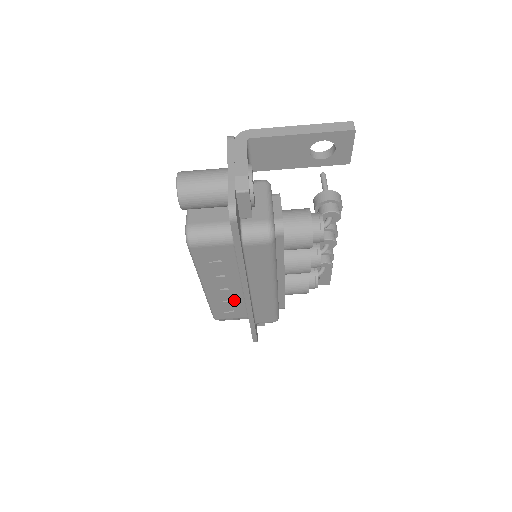
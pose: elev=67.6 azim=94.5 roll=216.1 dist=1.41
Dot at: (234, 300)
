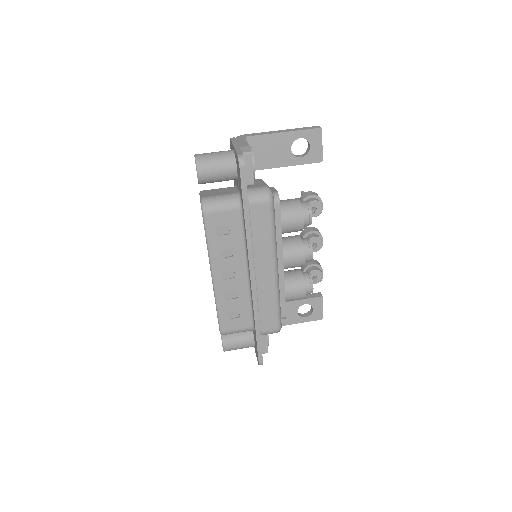
Dot at: (240, 296)
